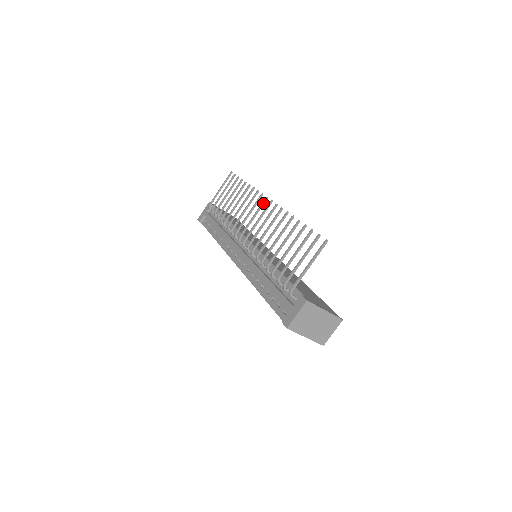
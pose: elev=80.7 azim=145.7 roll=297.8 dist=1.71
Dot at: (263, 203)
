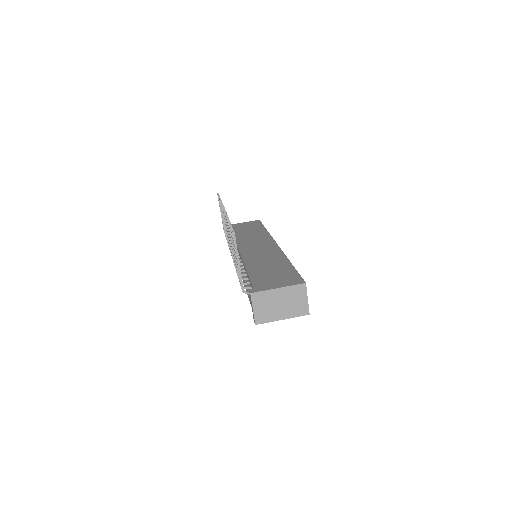
Dot at: occluded
